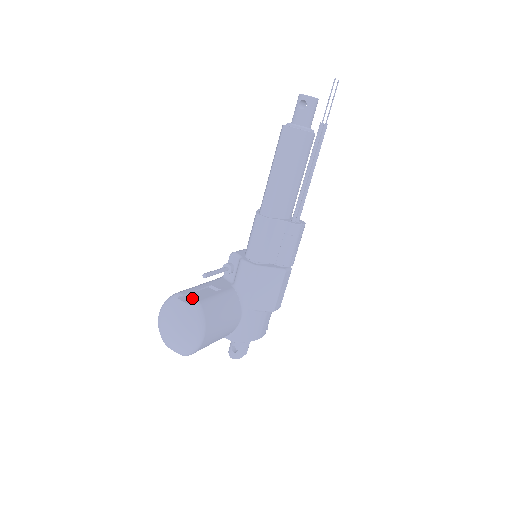
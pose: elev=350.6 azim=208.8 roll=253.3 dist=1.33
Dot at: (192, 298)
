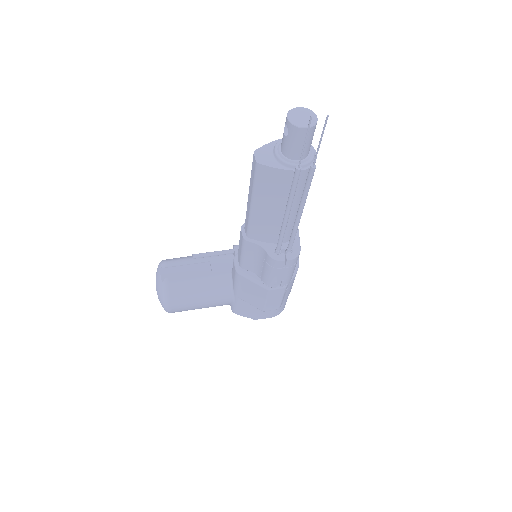
Dot at: (174, 272)
